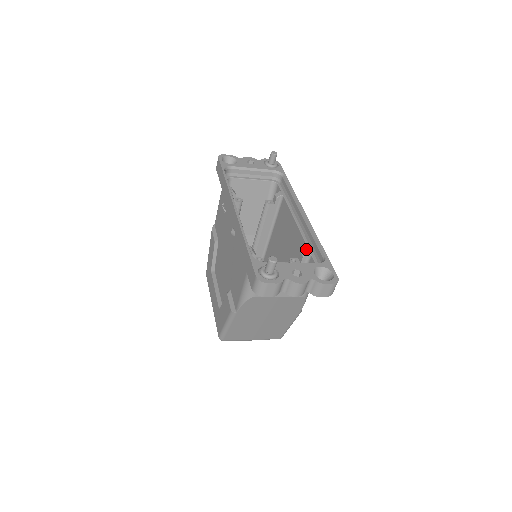
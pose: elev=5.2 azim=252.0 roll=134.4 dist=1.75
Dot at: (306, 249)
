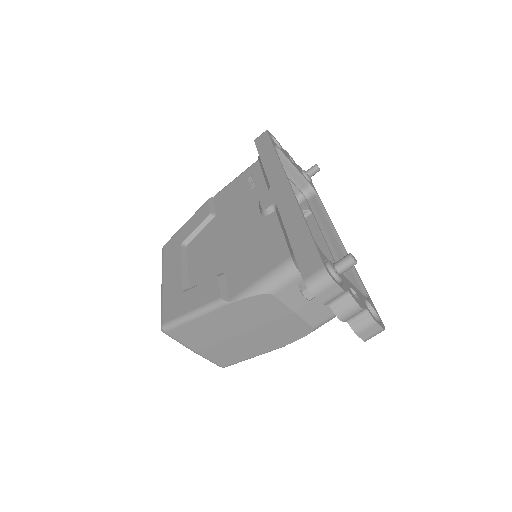
Dot at: occluded
